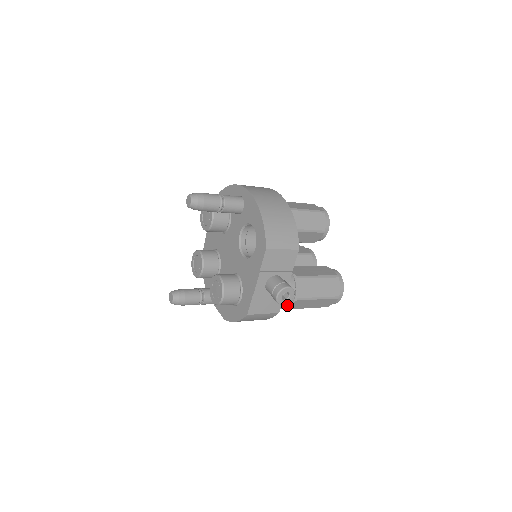
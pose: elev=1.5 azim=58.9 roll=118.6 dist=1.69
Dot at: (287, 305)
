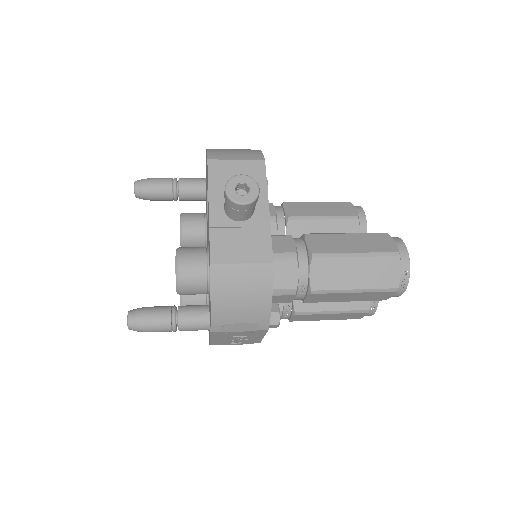
Dot at: (303, 276)
